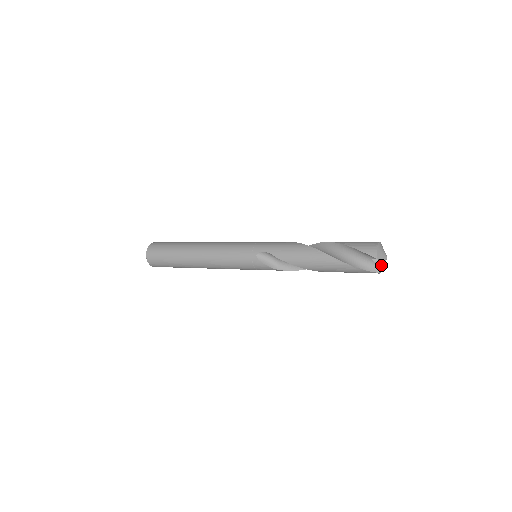
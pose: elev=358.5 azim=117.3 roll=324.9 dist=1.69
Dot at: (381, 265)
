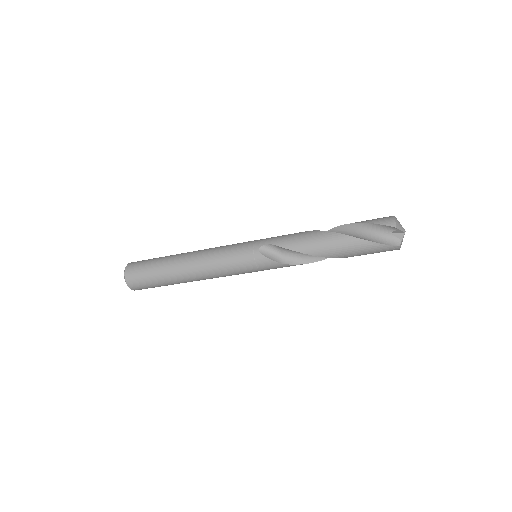
Dot at: (401, 238)
